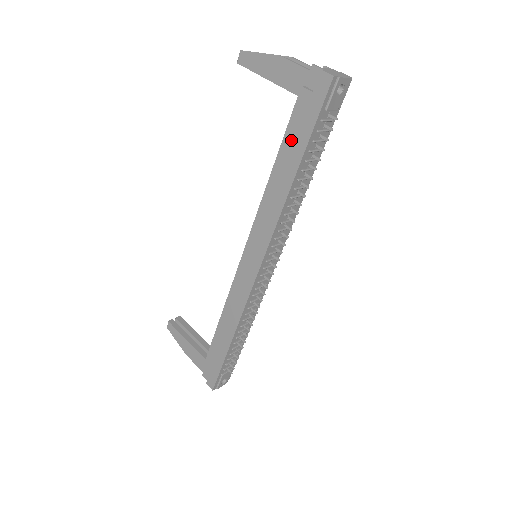
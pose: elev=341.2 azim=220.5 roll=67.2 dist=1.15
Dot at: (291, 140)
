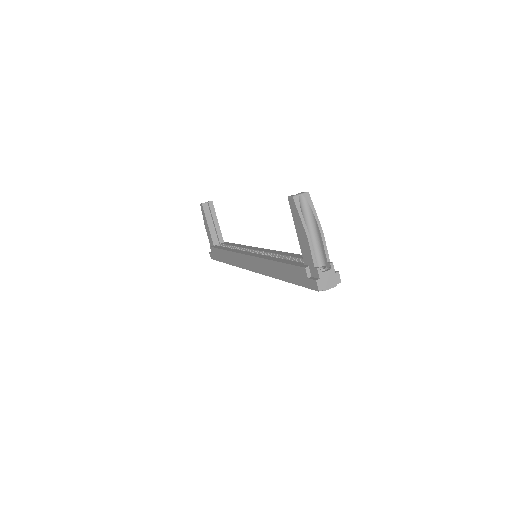
Dot at: (289, 270)
